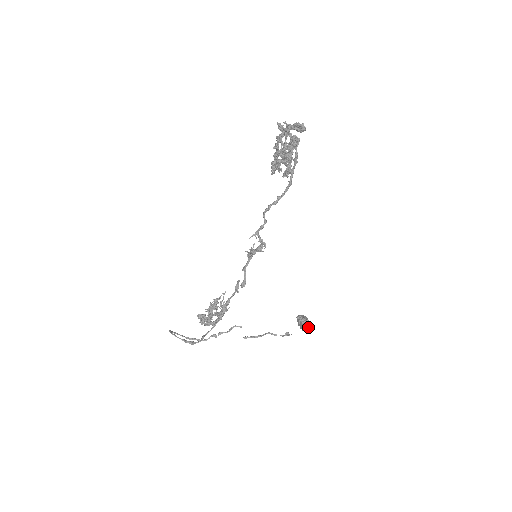
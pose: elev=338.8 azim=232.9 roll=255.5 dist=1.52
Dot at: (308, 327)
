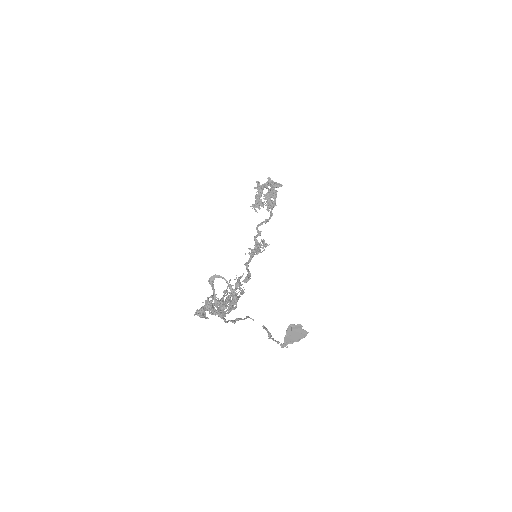
Dot at: (305, 332)
